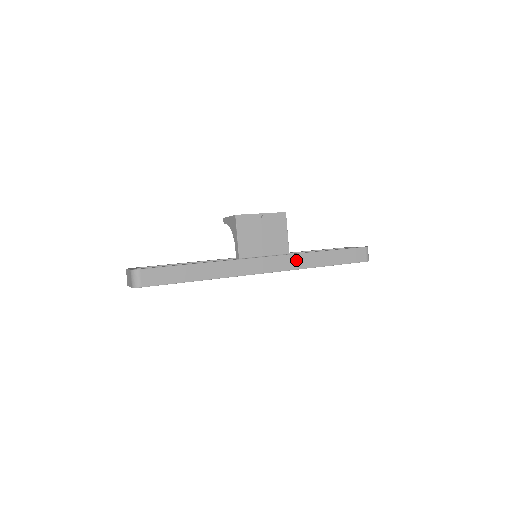
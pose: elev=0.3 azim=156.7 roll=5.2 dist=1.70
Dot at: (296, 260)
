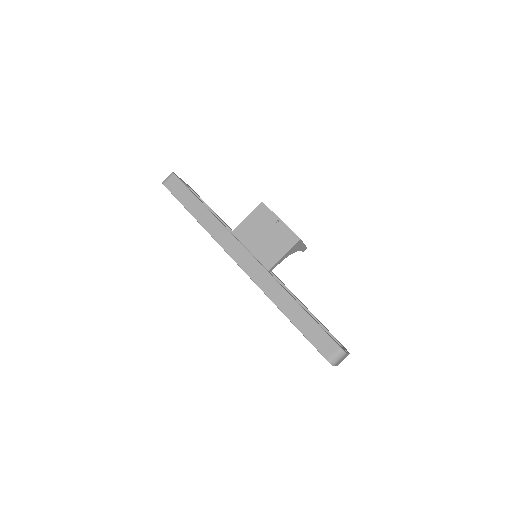
Dot at: (268, 281)
